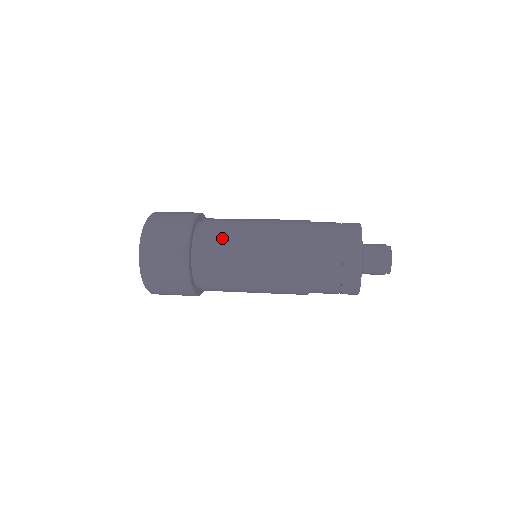
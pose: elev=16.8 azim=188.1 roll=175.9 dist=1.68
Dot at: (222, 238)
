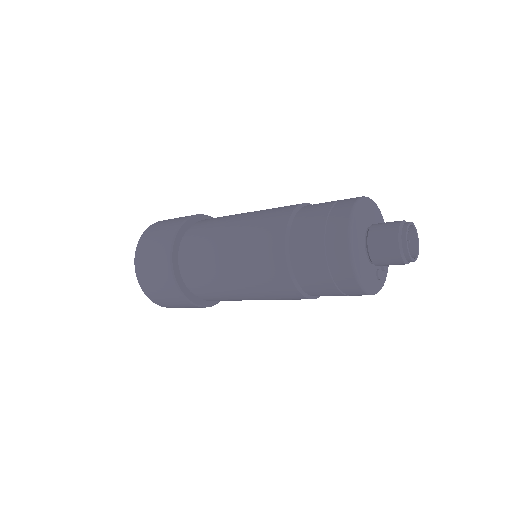
Dot at: (210, 225)
